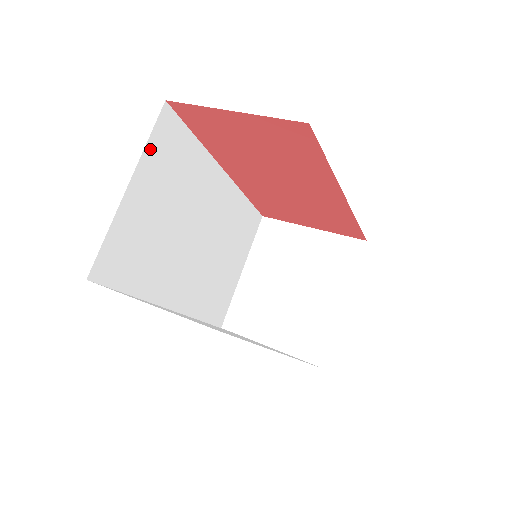
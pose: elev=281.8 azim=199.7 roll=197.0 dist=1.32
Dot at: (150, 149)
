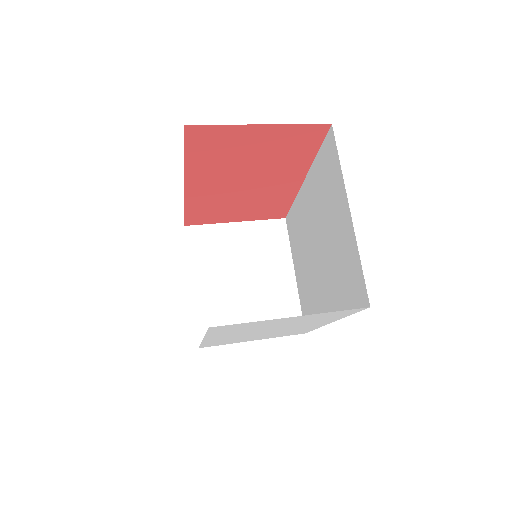
Dot at: occluded
